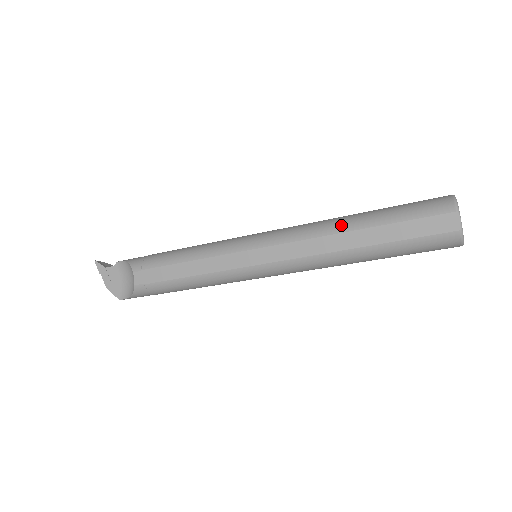
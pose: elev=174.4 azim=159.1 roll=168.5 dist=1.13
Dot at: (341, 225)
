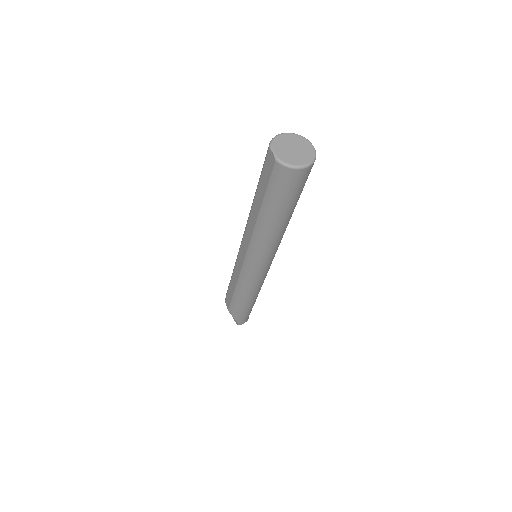
Dot at: occluded
